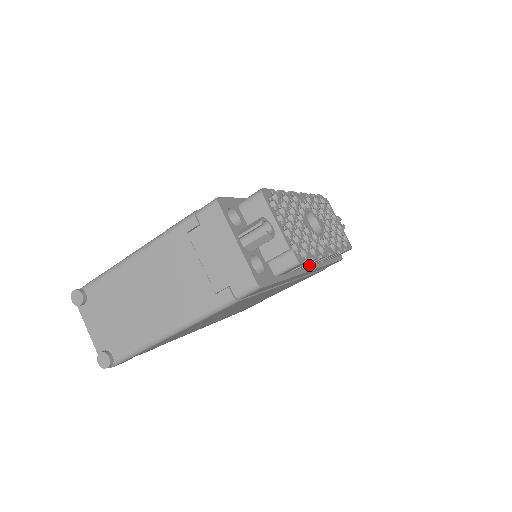
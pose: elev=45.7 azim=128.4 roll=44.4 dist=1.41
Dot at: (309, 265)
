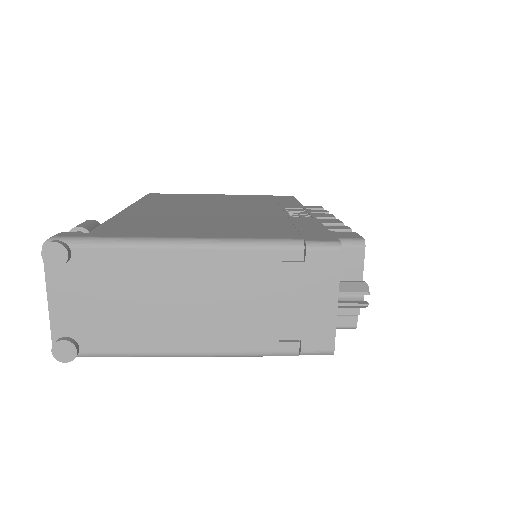
Dot at: occluded
